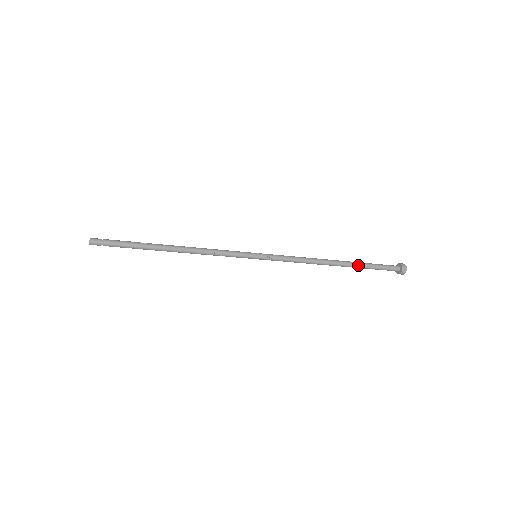
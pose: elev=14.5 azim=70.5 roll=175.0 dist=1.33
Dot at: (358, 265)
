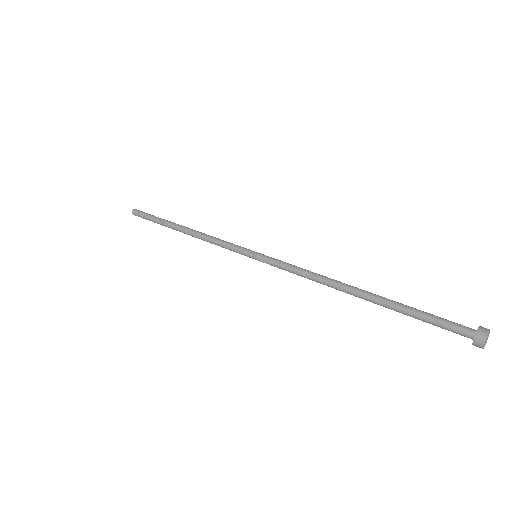
Dot at: (389, 308)
